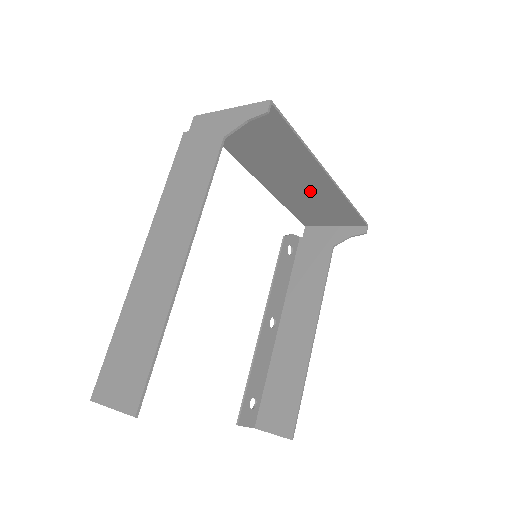
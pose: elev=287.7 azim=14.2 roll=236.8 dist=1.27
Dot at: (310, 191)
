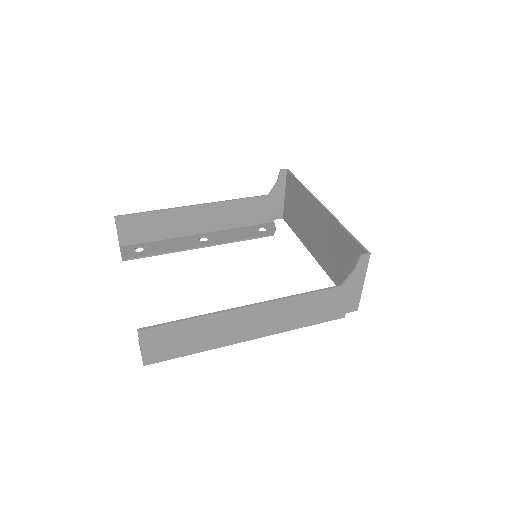
Dot at: (327, 237)
